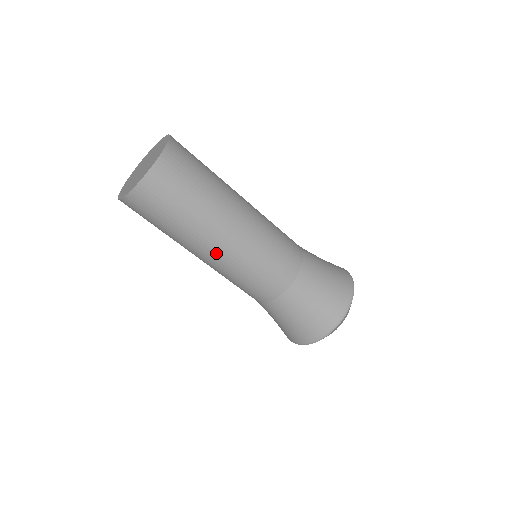
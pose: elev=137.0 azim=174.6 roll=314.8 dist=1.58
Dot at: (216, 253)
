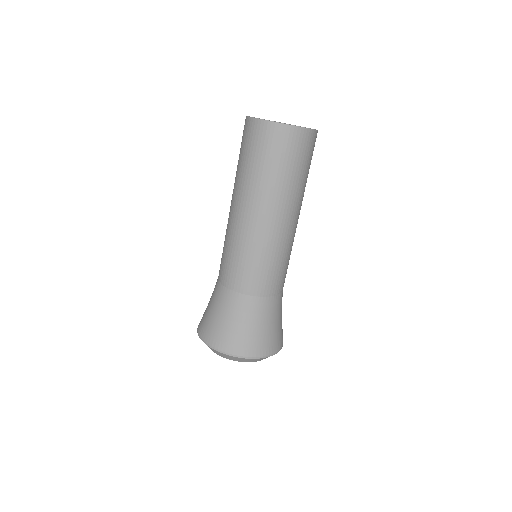
Dot at: (243, 215)
